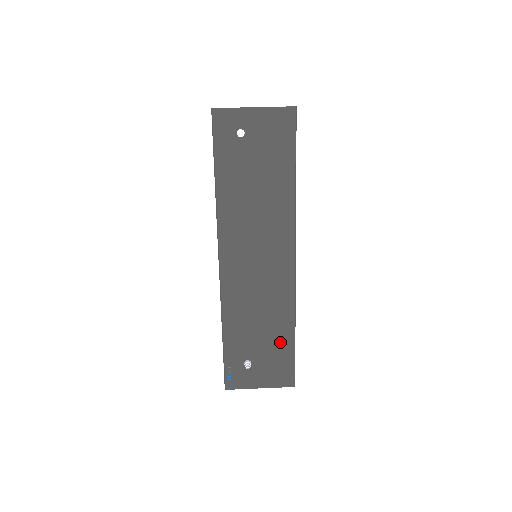
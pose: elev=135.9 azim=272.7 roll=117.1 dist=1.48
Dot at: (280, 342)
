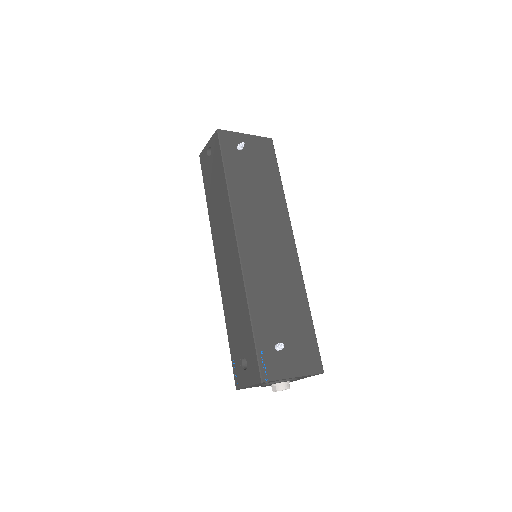
Dot at: (301, 322)
